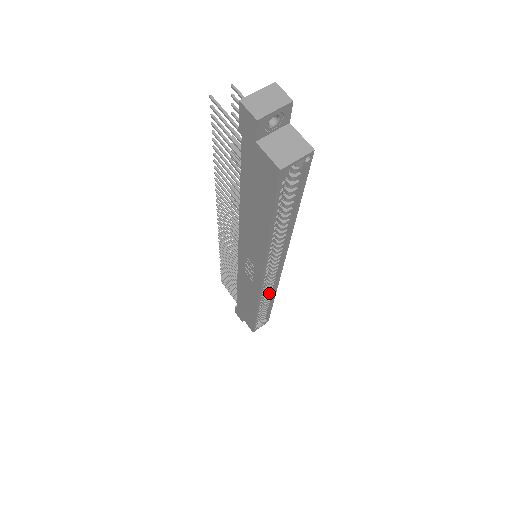
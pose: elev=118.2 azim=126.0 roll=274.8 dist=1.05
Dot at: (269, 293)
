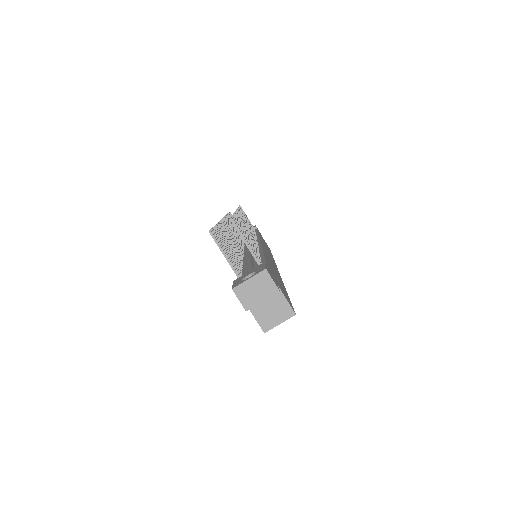
Dot at: occluded
